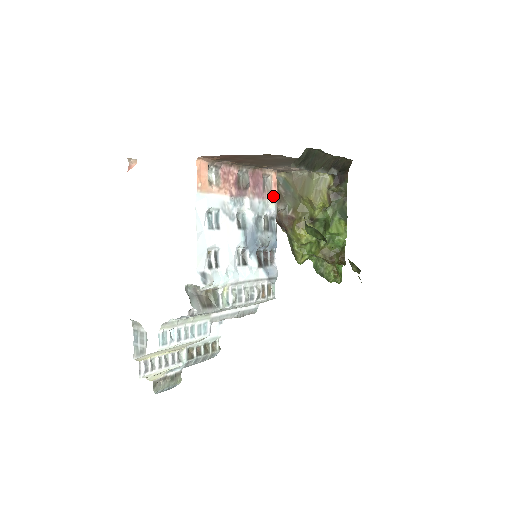
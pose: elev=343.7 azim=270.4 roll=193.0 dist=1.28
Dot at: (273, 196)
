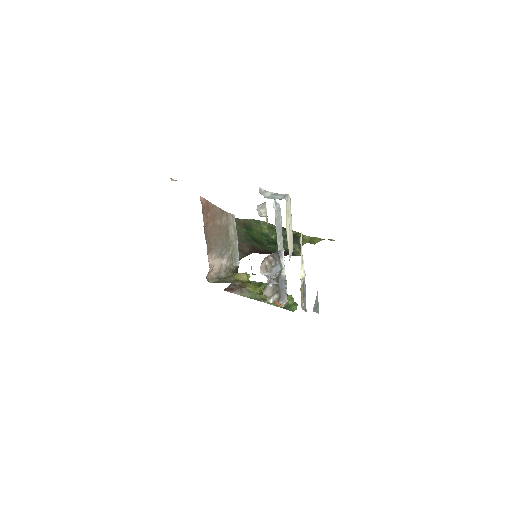
Dot at: occluded
